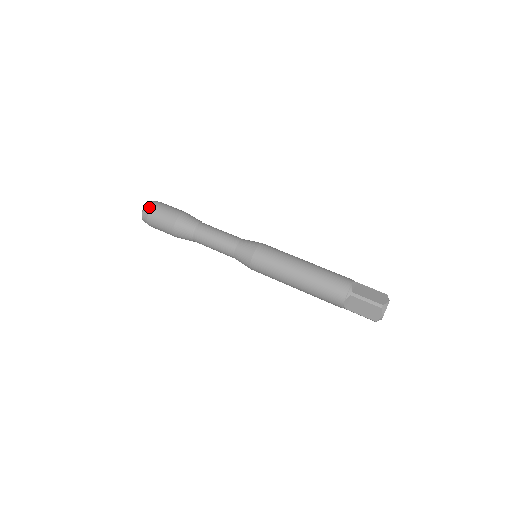
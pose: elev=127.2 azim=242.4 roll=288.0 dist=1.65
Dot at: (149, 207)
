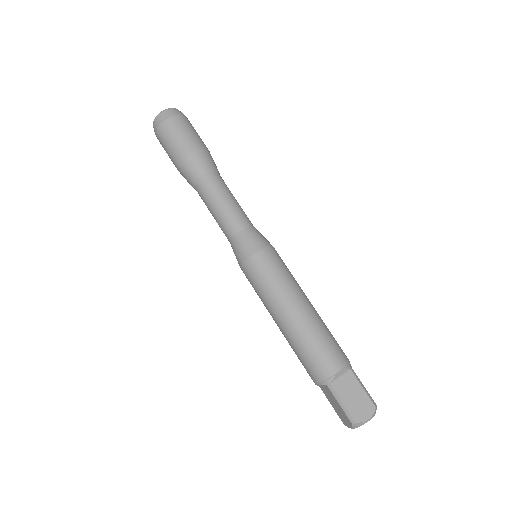
Dot at: (161, 120)
